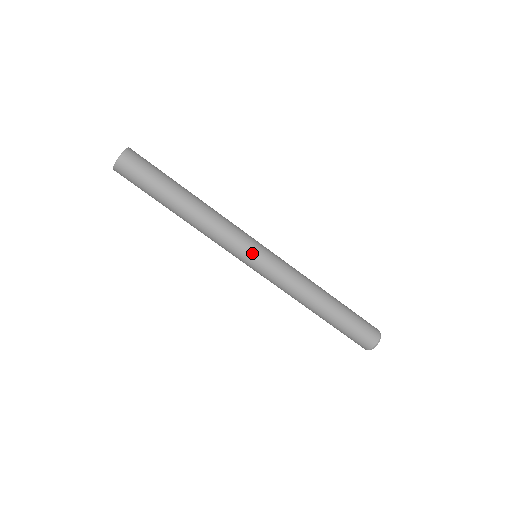
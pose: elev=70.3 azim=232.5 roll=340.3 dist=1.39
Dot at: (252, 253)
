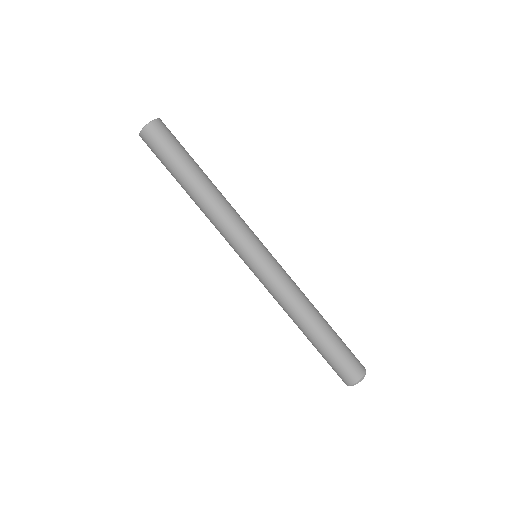
Dot at: (256, 247)
